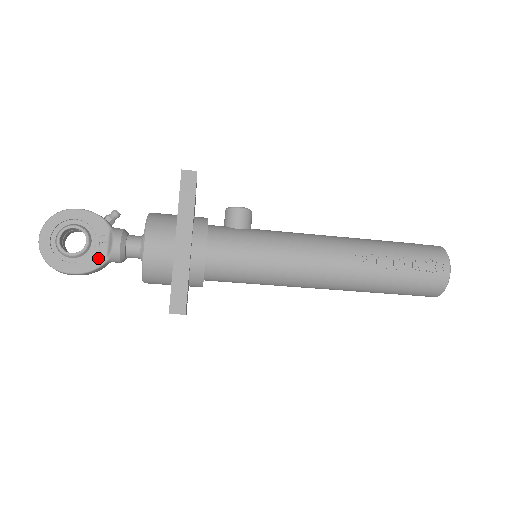
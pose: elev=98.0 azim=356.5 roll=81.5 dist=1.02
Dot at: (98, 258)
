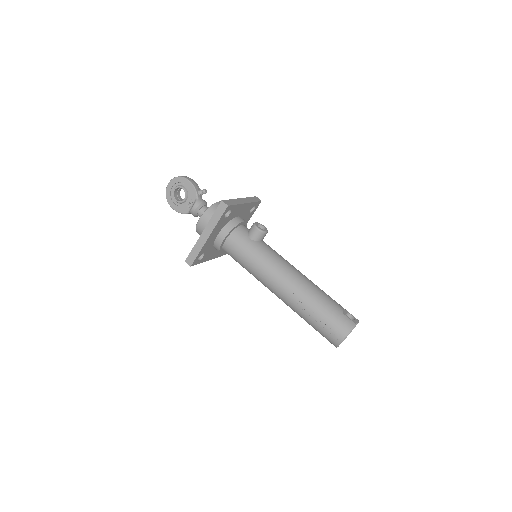
Dot at: (186, 209)
